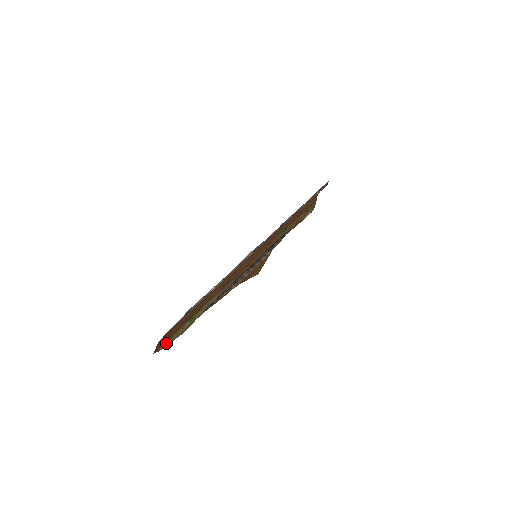
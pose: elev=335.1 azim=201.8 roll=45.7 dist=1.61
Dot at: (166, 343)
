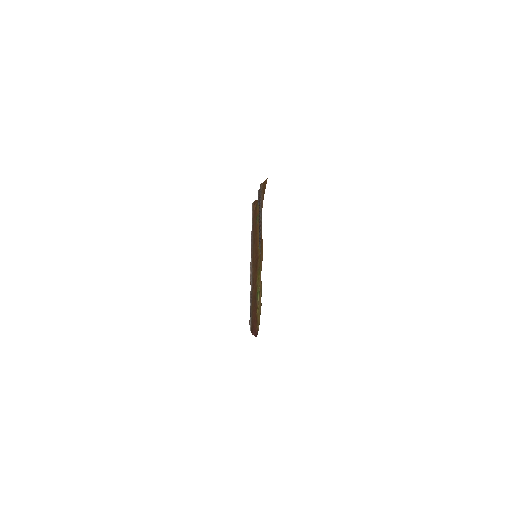
Dot at: (258, 321)
